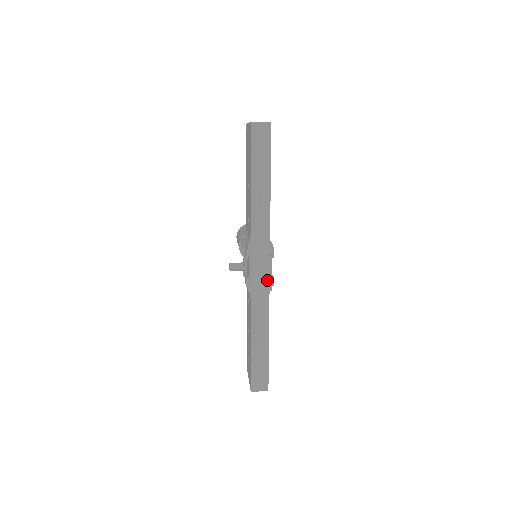
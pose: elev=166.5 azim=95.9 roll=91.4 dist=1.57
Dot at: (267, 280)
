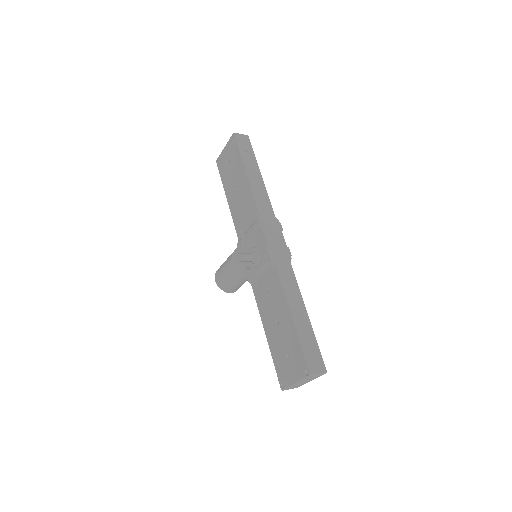
Dot at: (284, 250)
